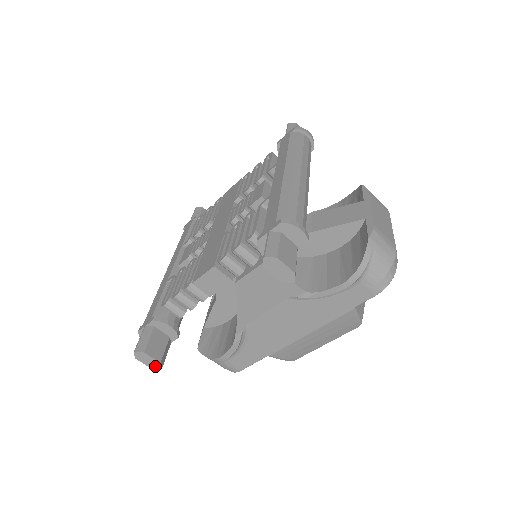
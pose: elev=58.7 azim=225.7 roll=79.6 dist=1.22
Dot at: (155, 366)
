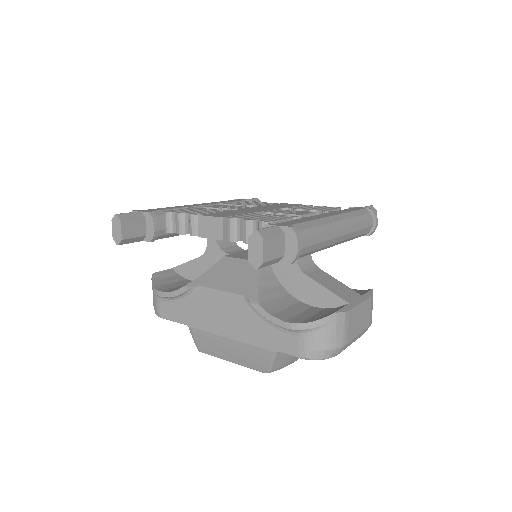
Dot at: (117, 239)
